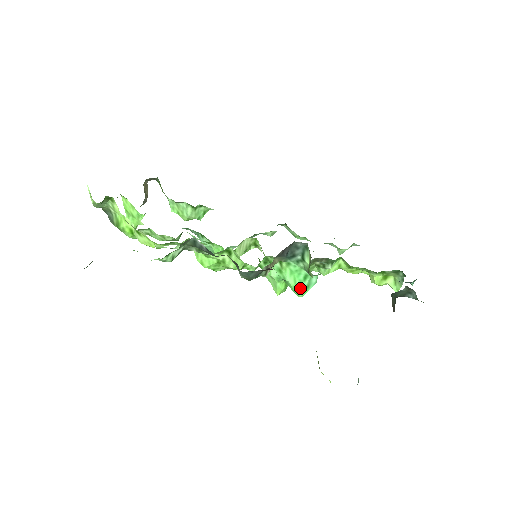
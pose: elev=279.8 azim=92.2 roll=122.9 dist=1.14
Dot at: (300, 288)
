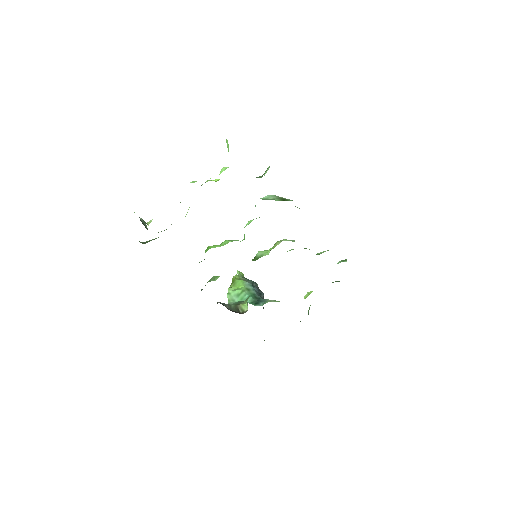
Dot at: occluded
